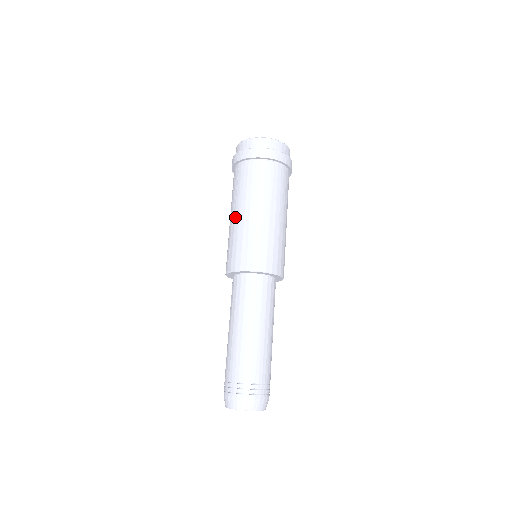
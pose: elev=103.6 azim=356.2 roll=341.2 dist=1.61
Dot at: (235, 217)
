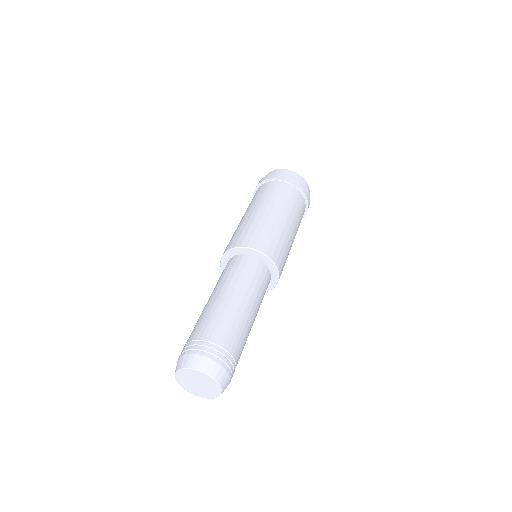
Dot at: (253, 212)
